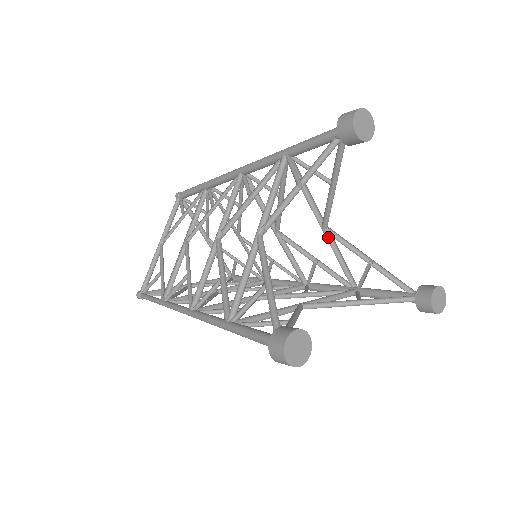
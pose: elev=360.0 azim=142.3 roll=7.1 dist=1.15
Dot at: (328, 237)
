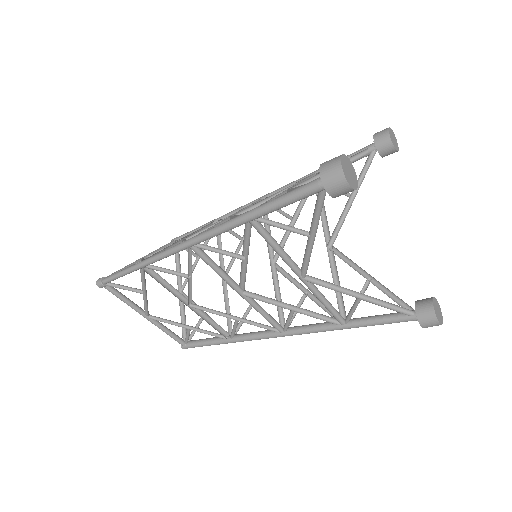
Dot at: (330, 259)
